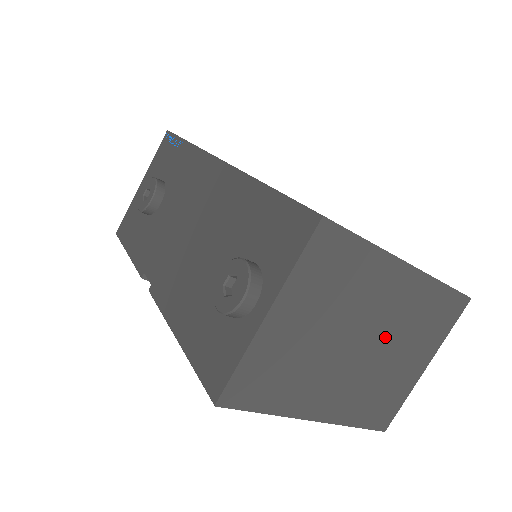
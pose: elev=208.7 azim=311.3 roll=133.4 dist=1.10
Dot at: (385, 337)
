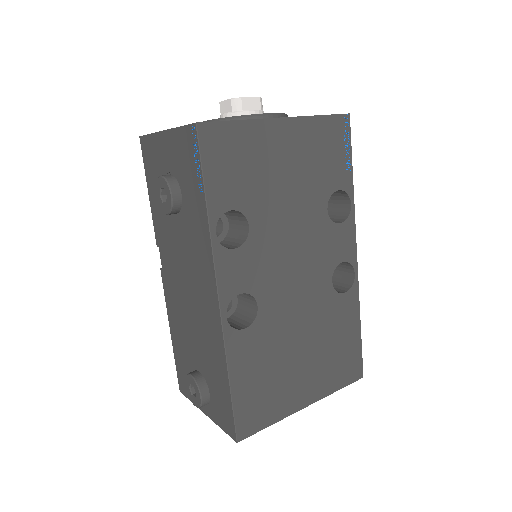
Dot at: occluded
